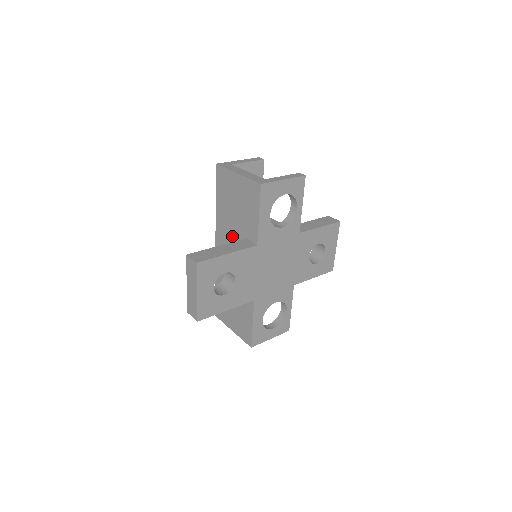
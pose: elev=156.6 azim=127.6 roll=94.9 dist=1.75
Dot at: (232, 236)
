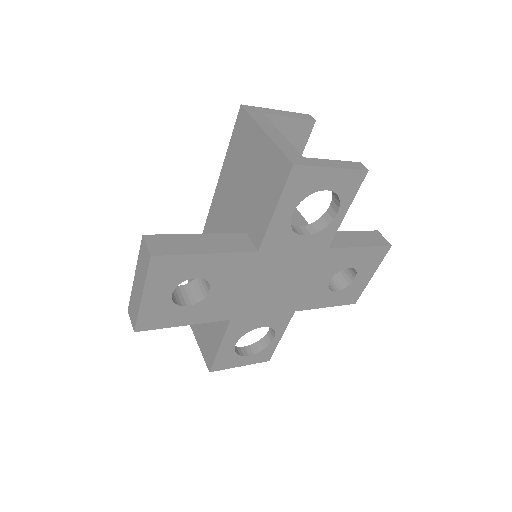
Dot at: (230, 219)
